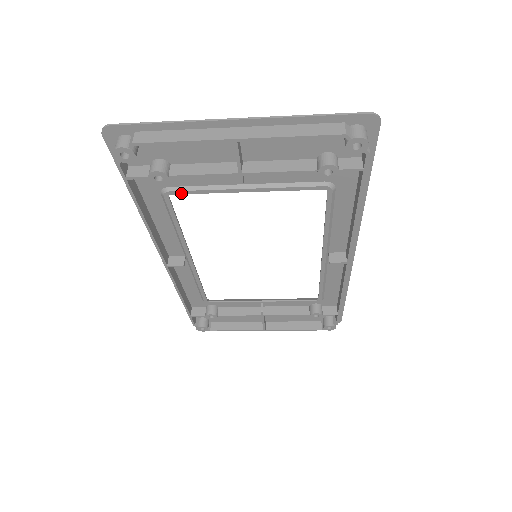
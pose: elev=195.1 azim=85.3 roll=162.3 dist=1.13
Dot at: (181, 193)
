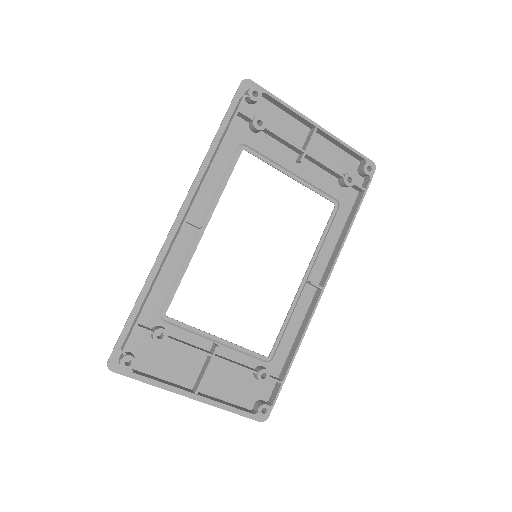
Dot at: (252, 153)
